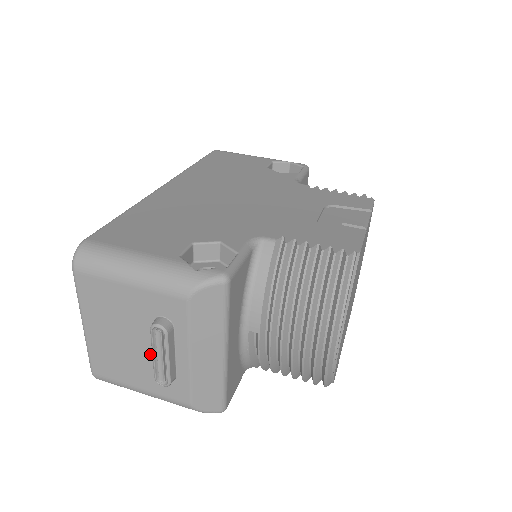
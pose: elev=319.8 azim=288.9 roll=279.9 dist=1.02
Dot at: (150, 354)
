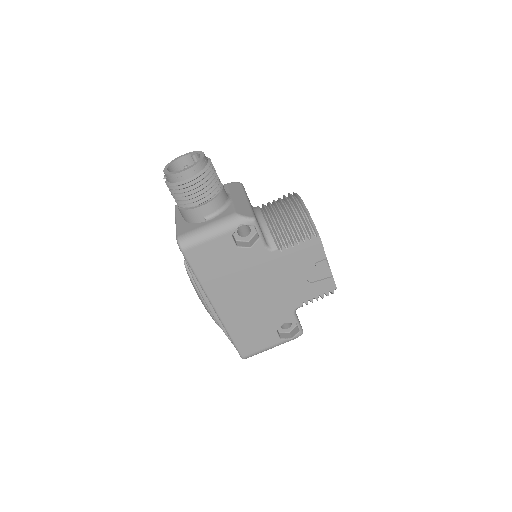
Dot at: occluded
